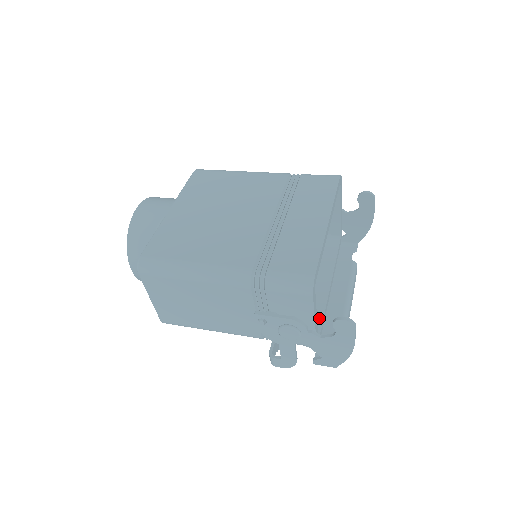
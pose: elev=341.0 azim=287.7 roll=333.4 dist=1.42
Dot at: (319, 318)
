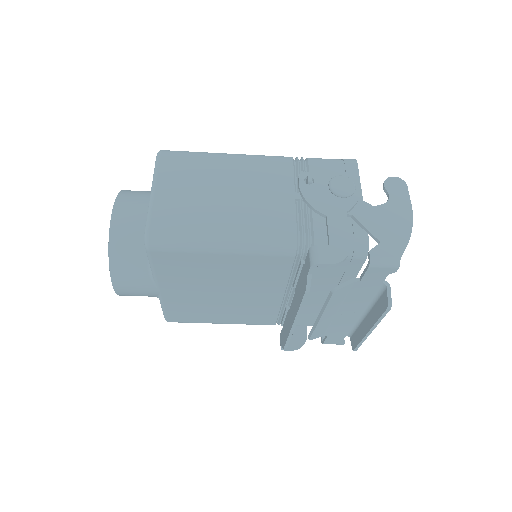
Dot at: occluded
